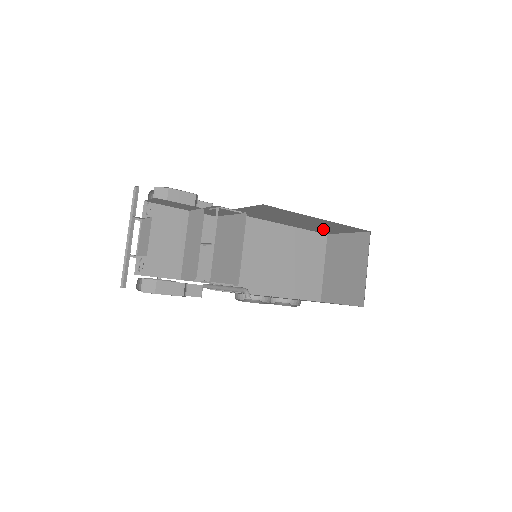
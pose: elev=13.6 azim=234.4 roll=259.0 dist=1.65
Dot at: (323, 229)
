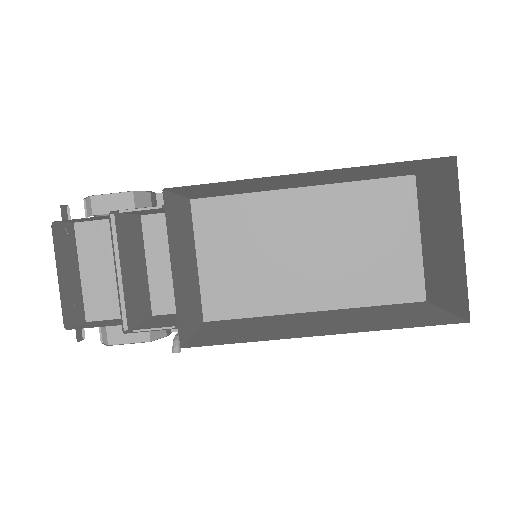
Dot at: (379, 174)
